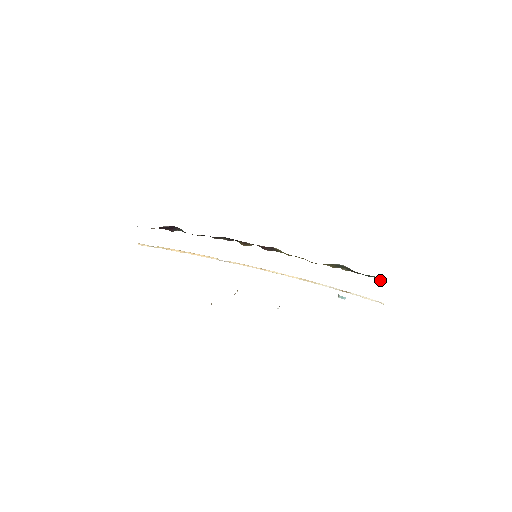
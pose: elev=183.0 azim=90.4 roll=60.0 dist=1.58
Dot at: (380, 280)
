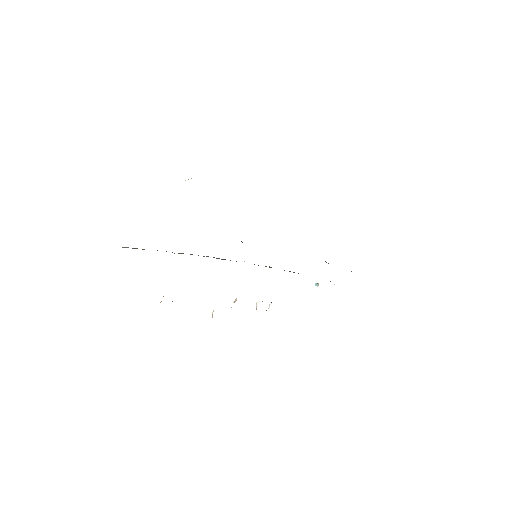
Dot at: (351, 271)
